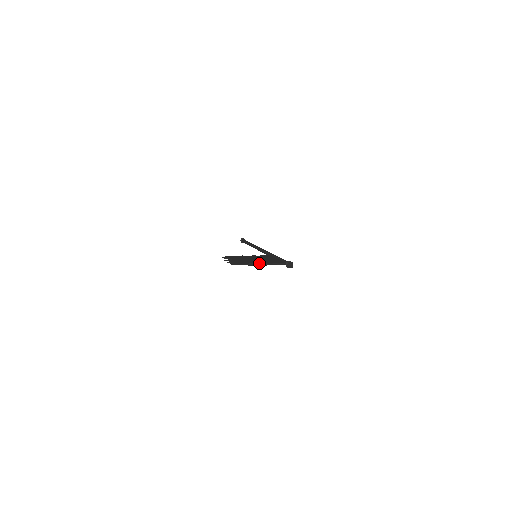
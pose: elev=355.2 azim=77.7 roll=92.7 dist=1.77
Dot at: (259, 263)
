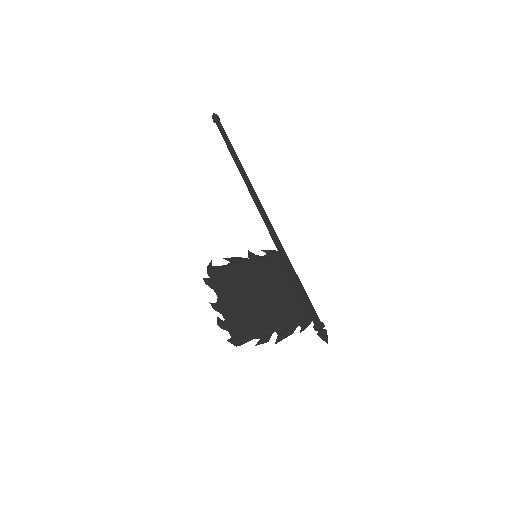
Dot at: (271, 330)
